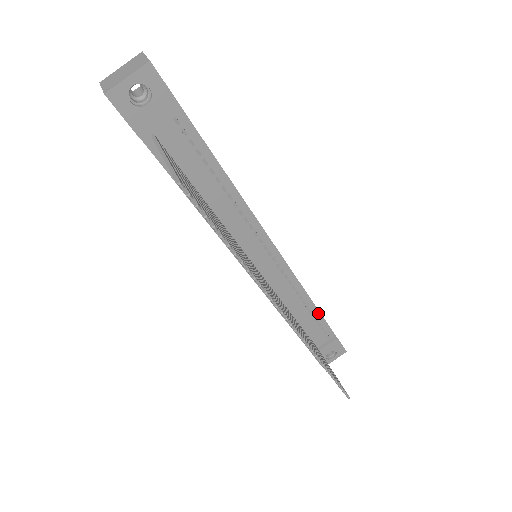
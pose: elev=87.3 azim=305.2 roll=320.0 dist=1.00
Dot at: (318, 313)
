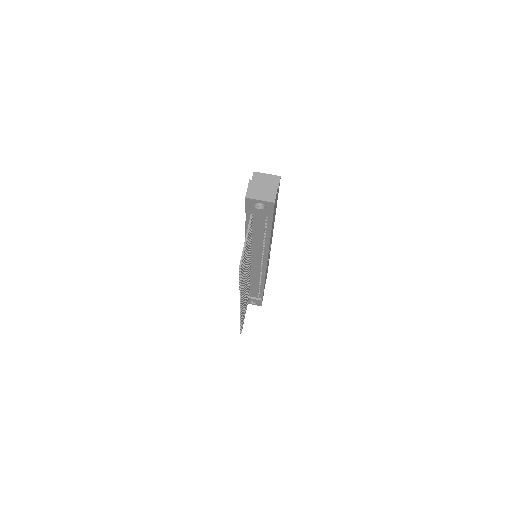
Dot at: (263, 289)
